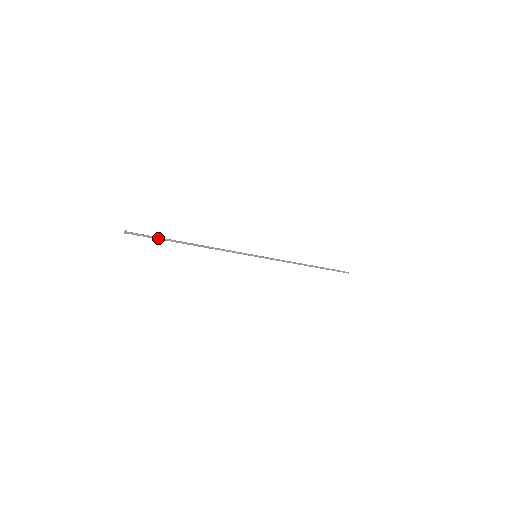
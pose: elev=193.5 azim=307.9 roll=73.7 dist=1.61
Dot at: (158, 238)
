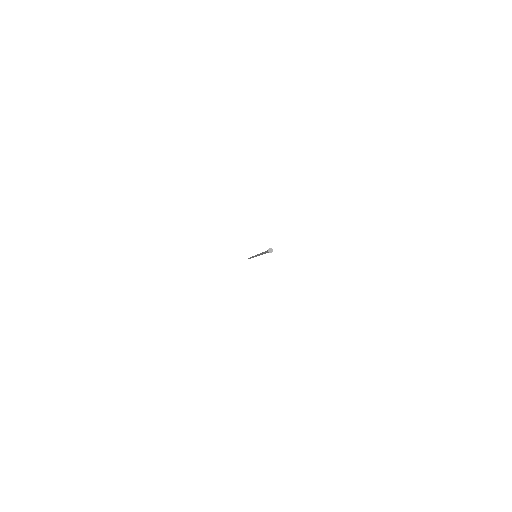
Dot at: occluded
